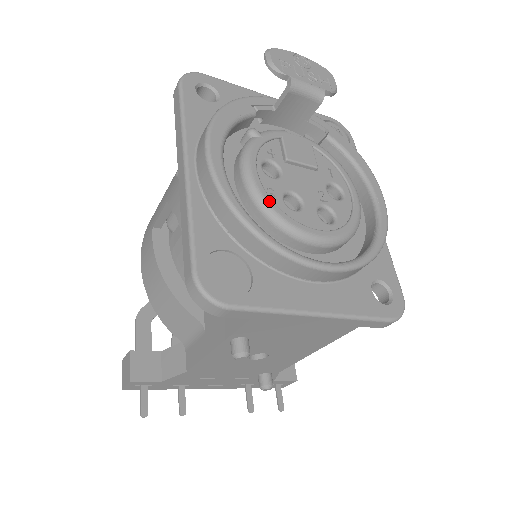
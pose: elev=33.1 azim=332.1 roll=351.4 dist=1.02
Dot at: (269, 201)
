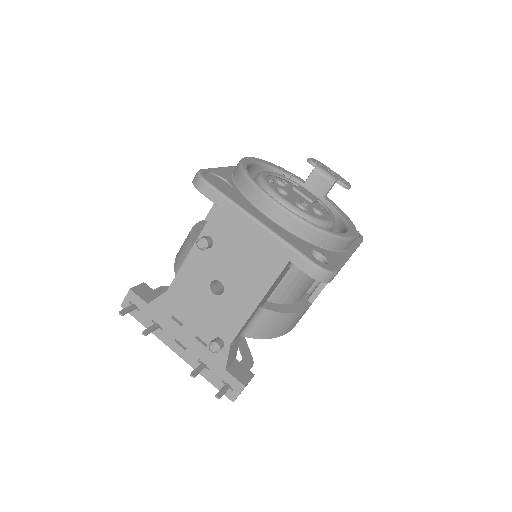
Dot at: (265, 178)
